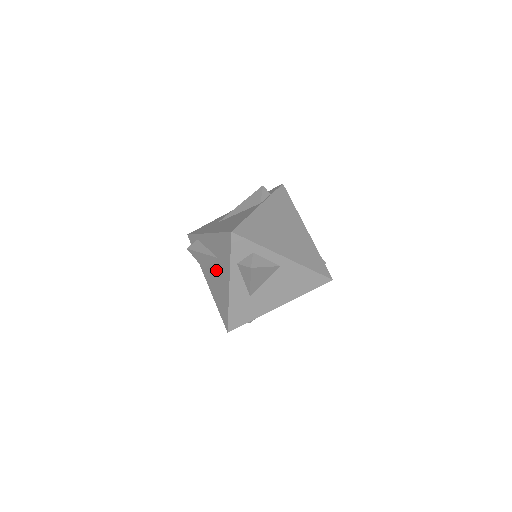
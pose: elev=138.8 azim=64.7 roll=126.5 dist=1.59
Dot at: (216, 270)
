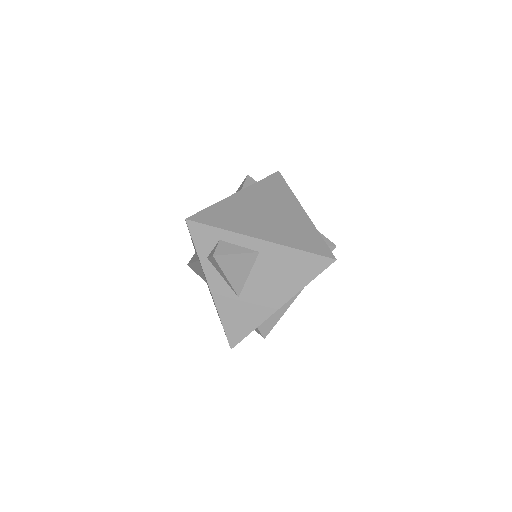
Dot at: occluded
